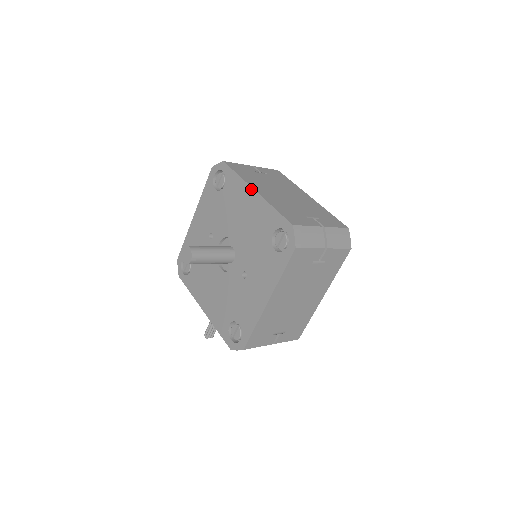
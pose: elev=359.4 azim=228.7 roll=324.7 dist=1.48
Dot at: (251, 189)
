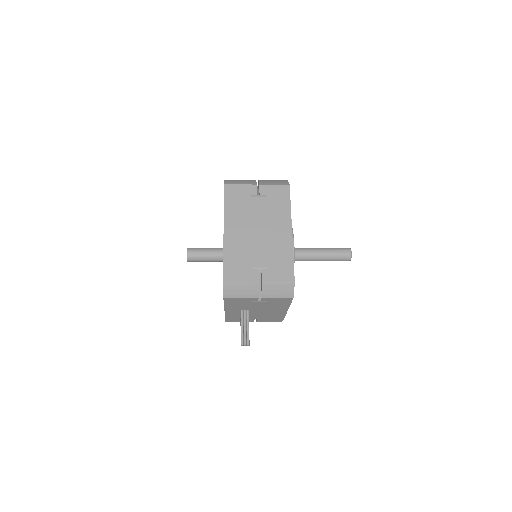
Dot at: occluded
